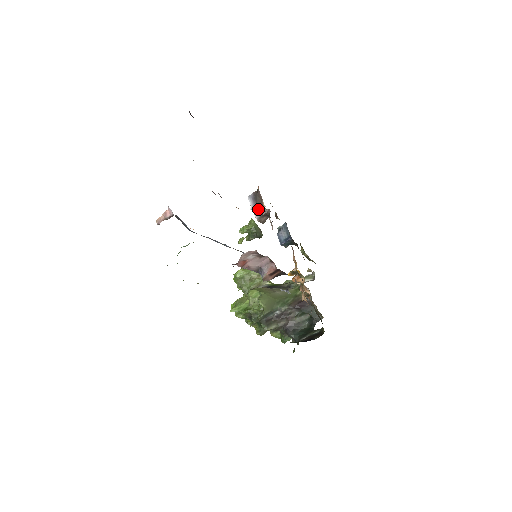
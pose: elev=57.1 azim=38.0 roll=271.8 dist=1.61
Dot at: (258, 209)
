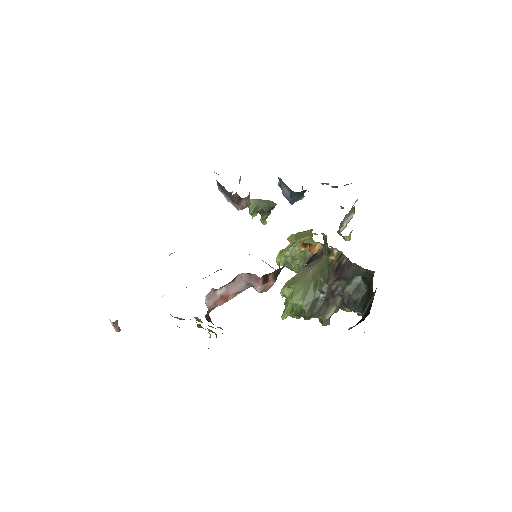
Dot at: (230, 199)
